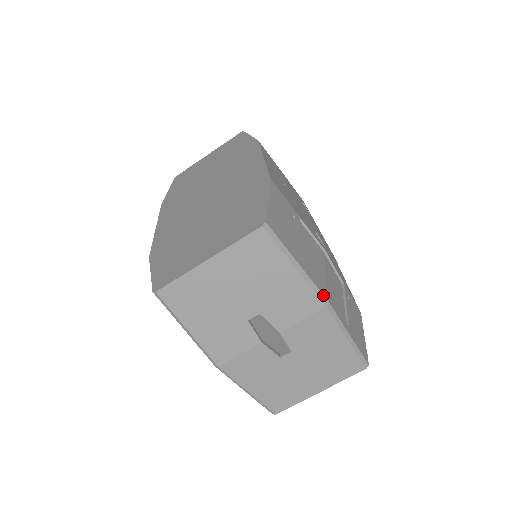
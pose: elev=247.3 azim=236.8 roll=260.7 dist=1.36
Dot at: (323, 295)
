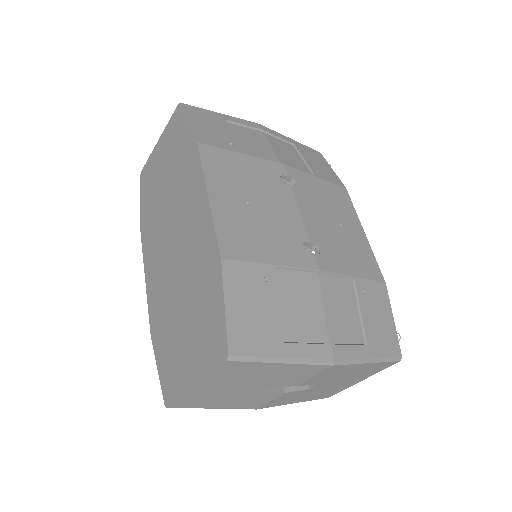
Dot at: (324, 360)
